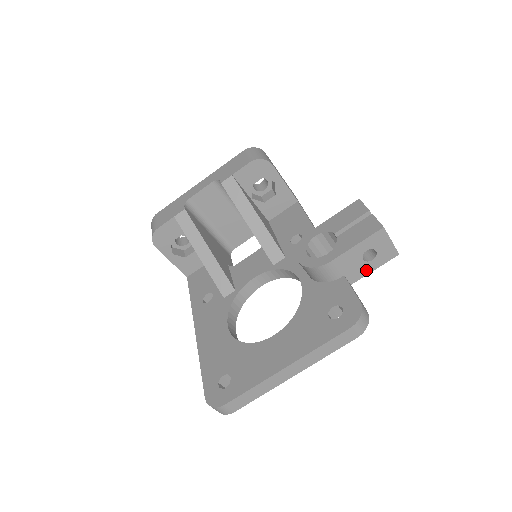
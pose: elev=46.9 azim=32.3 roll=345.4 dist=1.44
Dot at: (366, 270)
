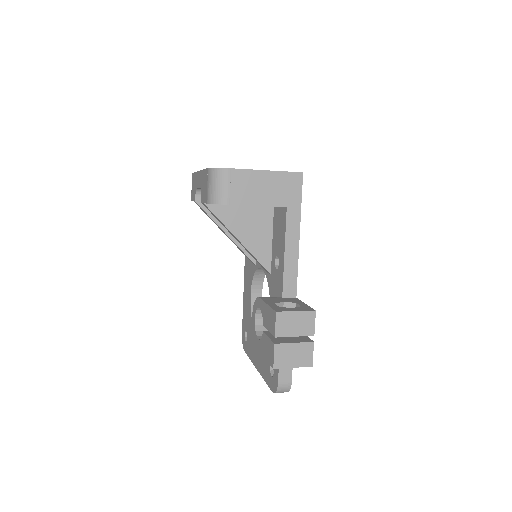
Dot at: occluded
